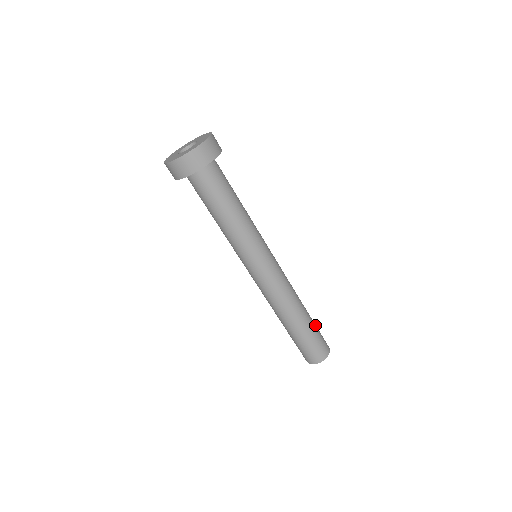
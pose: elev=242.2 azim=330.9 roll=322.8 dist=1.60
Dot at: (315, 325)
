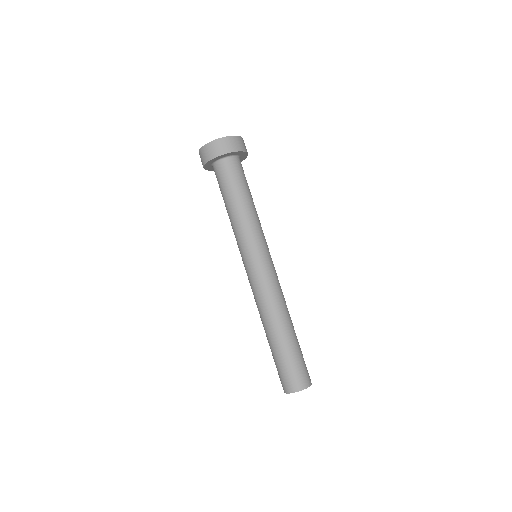
Dot at: (296, 352)
